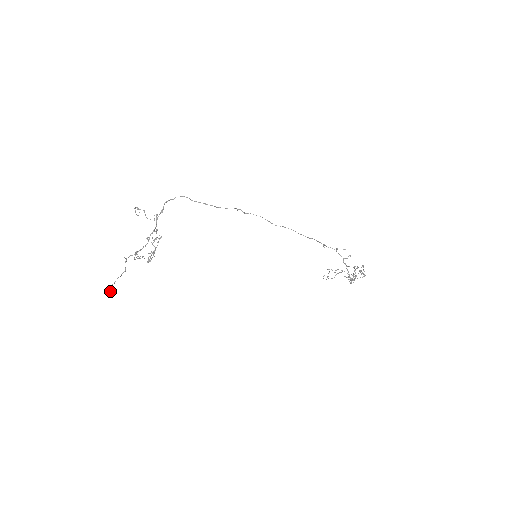
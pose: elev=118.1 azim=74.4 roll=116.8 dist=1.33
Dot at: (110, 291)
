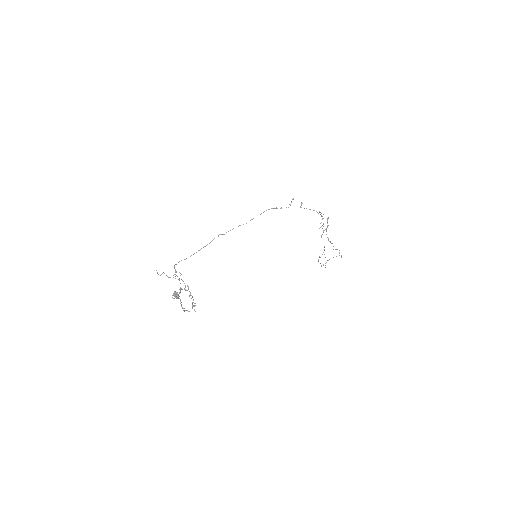
Dot at: (174, 293)
